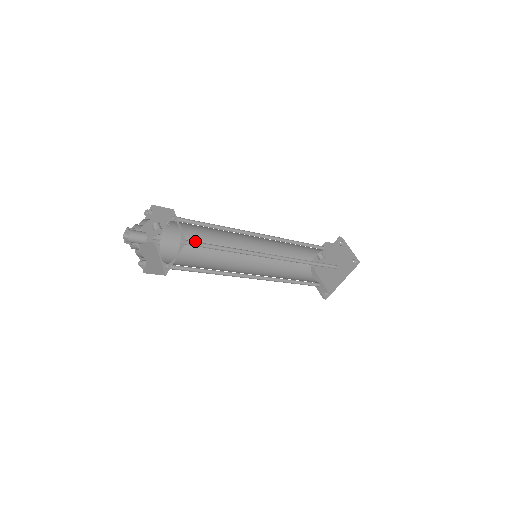
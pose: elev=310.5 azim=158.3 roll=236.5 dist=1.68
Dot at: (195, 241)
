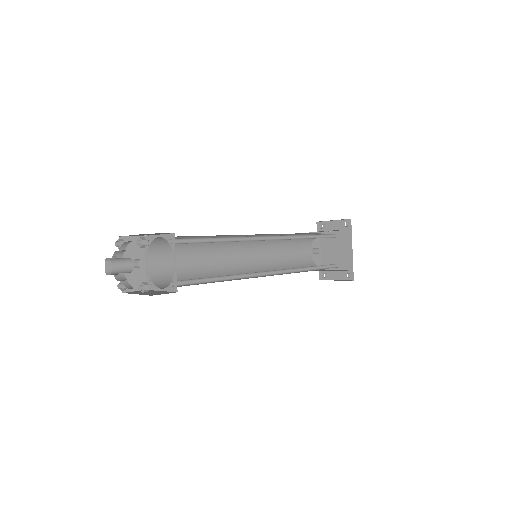
Dot at: (187, 270)
